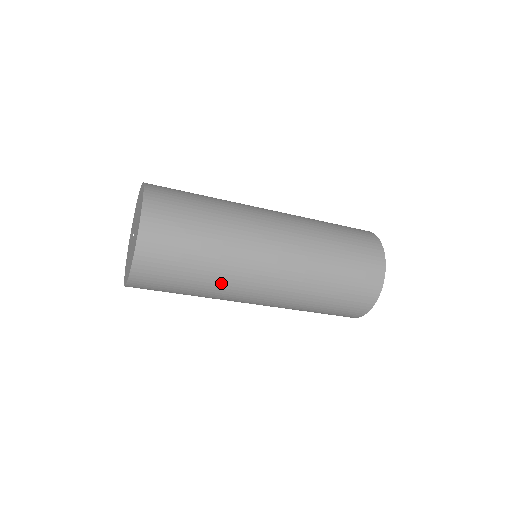
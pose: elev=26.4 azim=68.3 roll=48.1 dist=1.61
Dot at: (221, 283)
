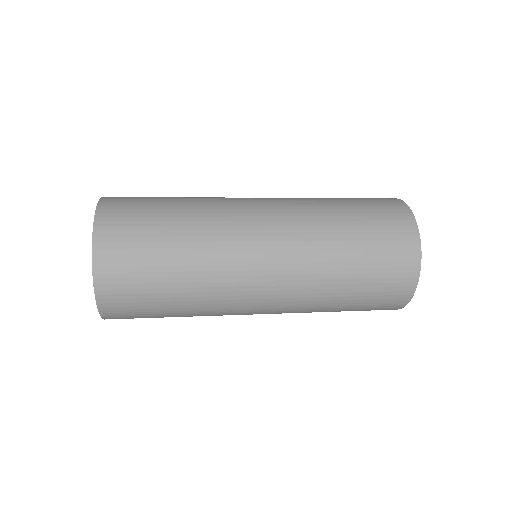
Dot at: (208, 298)
